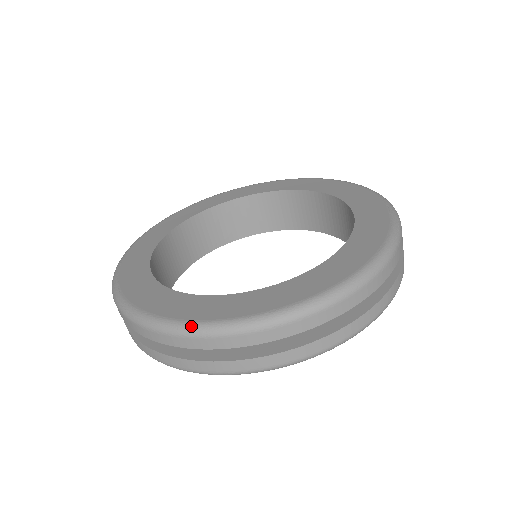
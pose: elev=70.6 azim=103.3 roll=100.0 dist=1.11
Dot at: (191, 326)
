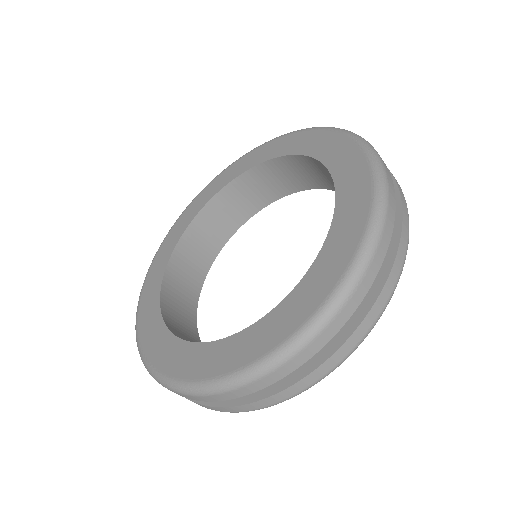
Dot at: (166, 382)
